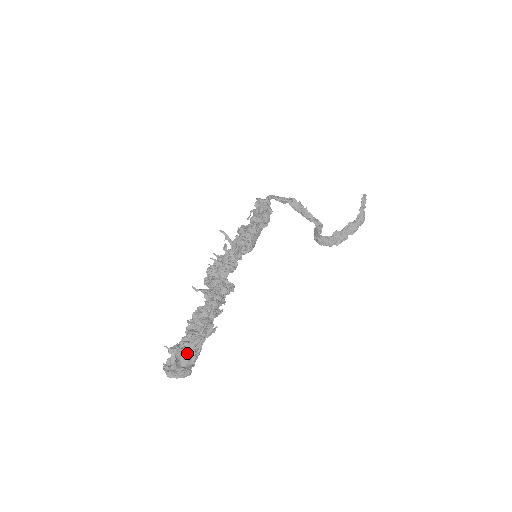
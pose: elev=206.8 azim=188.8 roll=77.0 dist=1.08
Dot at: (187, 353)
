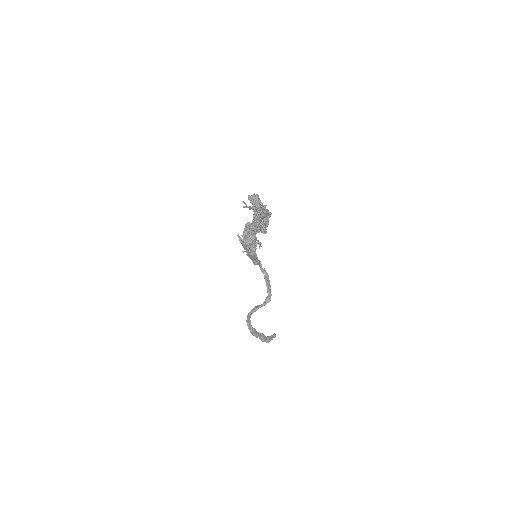
Dot at: occluded
